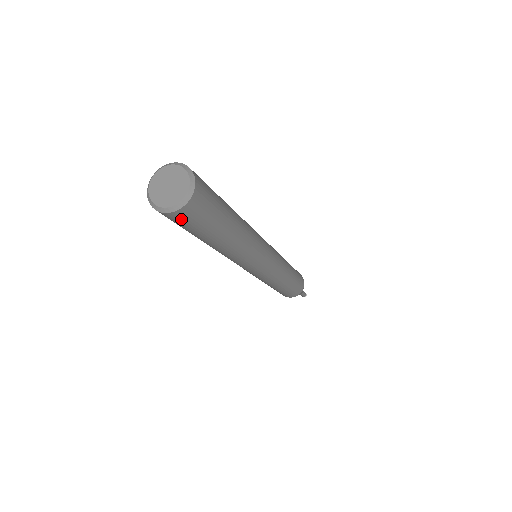
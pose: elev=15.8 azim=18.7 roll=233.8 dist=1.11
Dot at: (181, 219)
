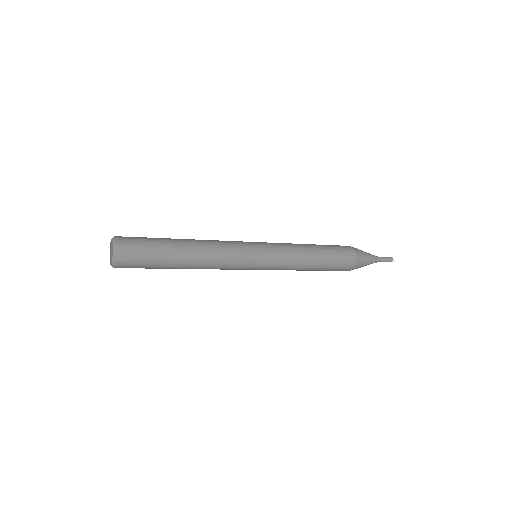
Dot at: (128, 263)
